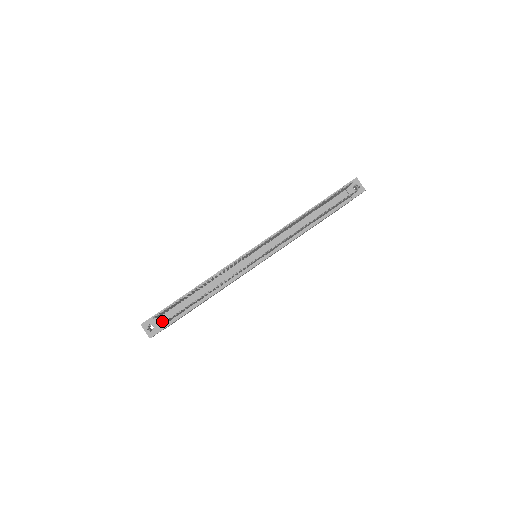
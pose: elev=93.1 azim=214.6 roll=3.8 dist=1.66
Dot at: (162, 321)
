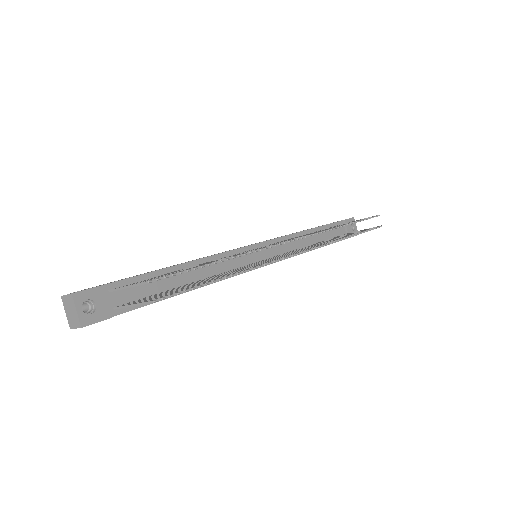
Dot at: (111, 301)
